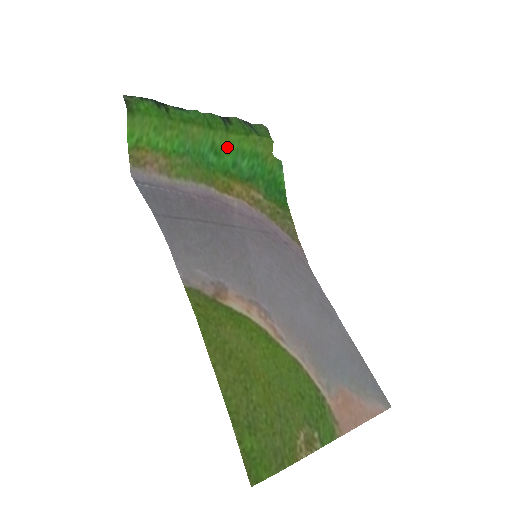
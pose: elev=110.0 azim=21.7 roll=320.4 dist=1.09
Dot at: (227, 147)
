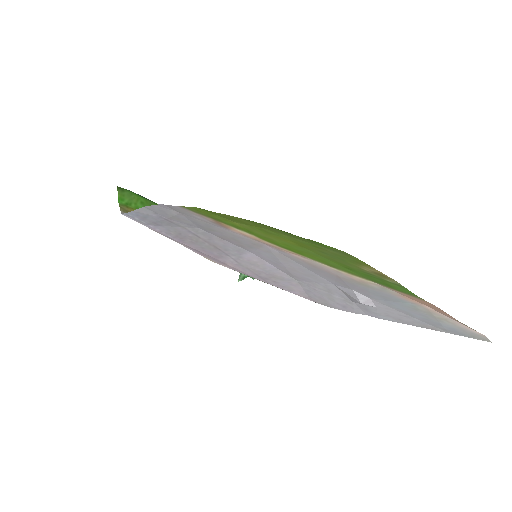
Dot at: occluded
